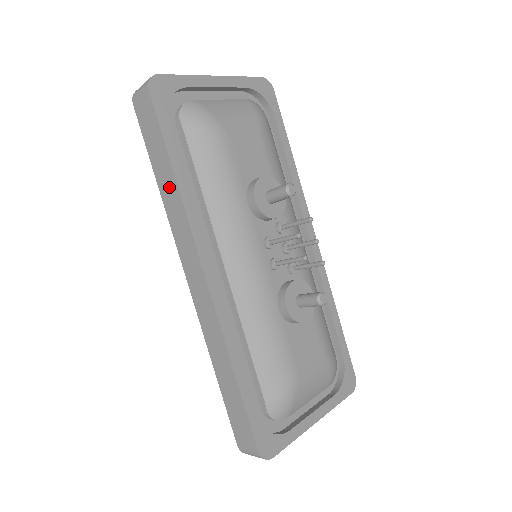
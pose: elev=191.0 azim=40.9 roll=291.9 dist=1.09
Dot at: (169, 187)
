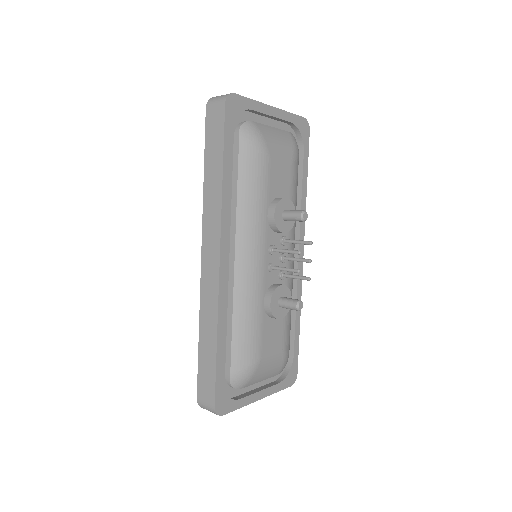
Dot at: (214, 182)
